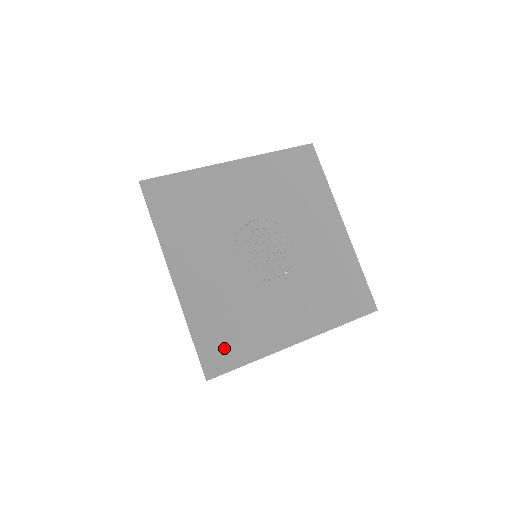
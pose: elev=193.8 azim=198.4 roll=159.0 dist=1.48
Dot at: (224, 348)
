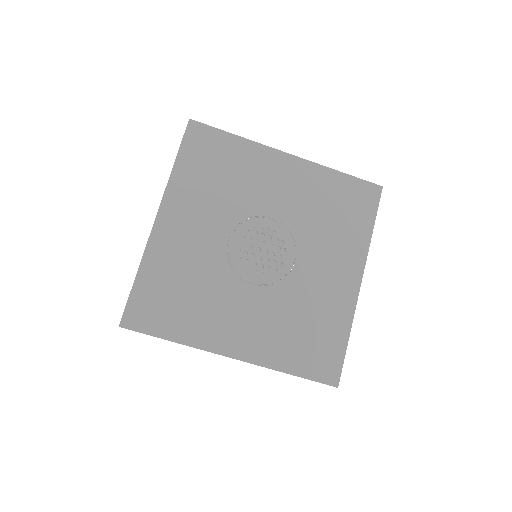
Dot at: (157, 310)
